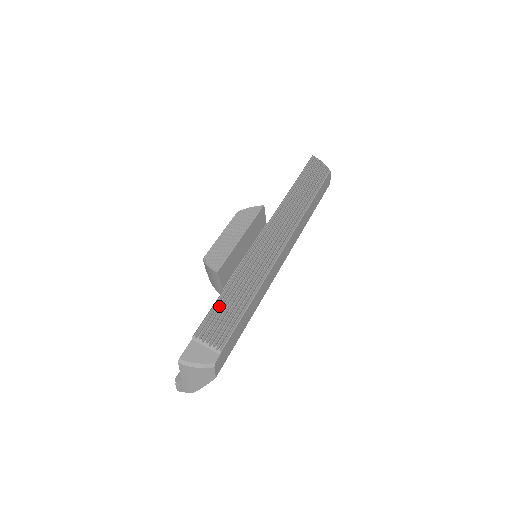
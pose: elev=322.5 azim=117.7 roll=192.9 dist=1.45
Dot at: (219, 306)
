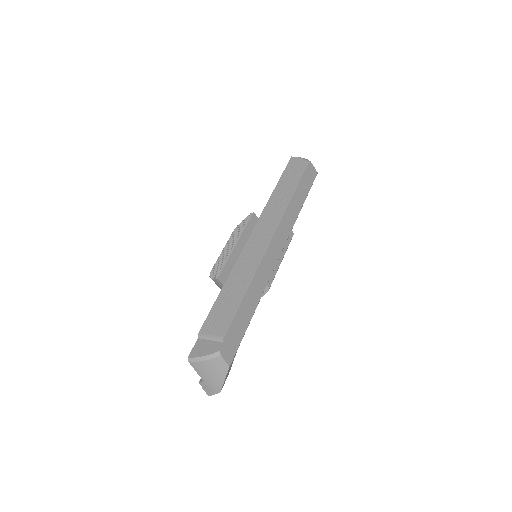
Dot at: (218, 303)
